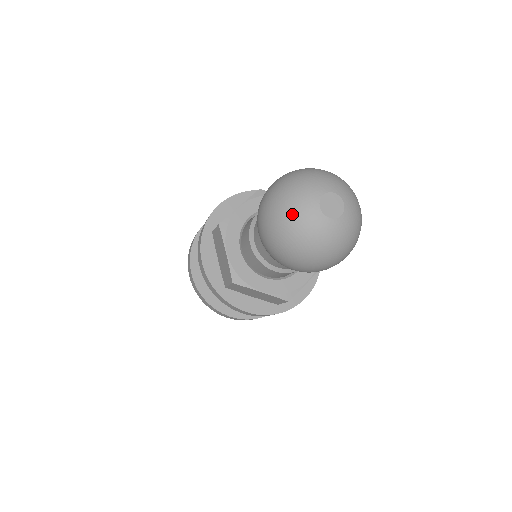
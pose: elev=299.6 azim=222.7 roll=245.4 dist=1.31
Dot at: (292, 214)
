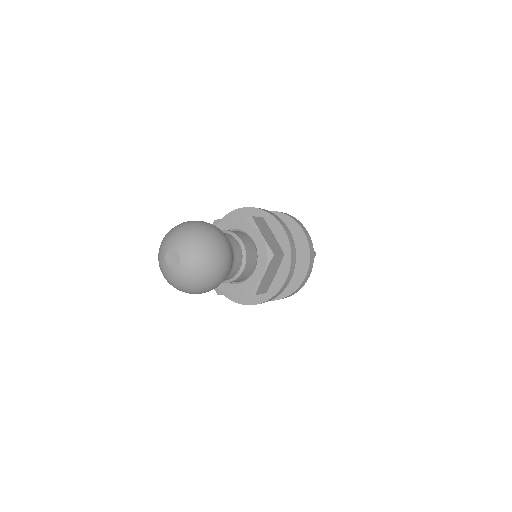
Dot at: (161, 271)
